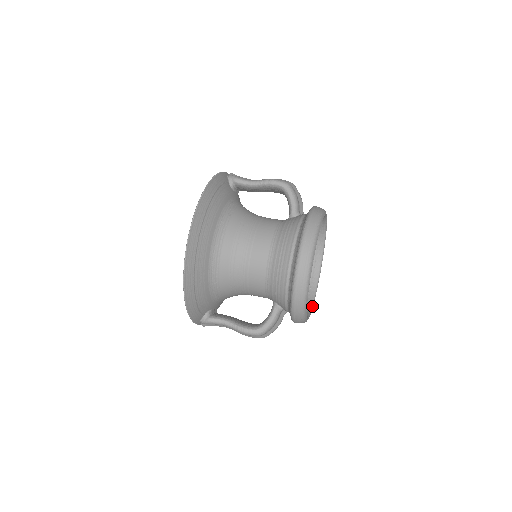
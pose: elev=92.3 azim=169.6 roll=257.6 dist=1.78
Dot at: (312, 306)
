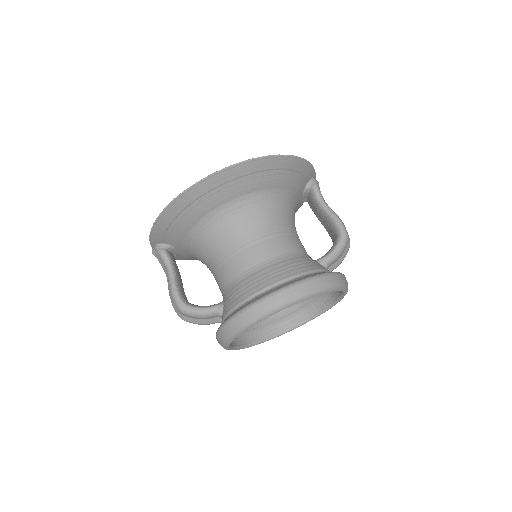
Dot at: (244, 347)
